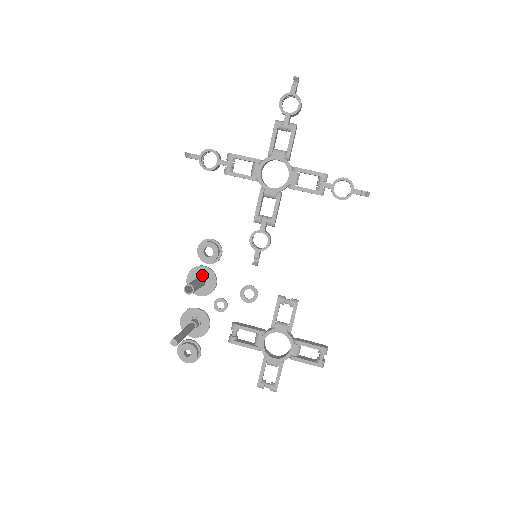
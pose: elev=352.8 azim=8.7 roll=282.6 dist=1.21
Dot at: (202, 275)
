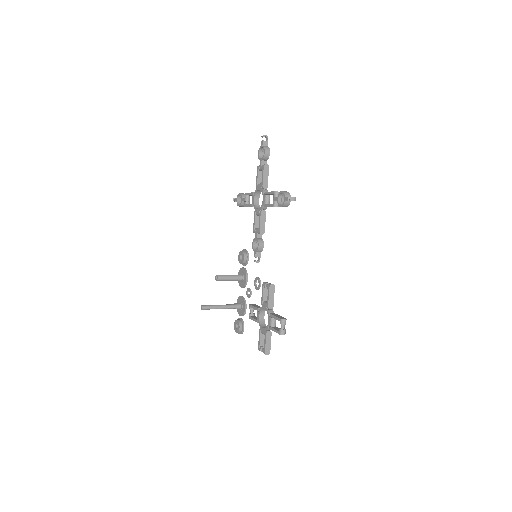
Dot at: (242, 273)
